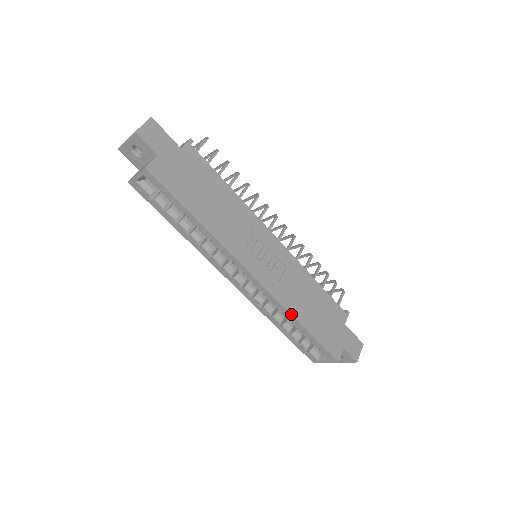
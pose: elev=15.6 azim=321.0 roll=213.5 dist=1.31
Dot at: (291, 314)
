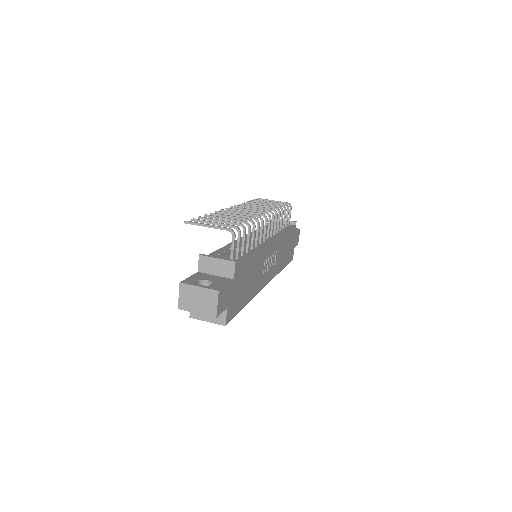
Dot at: (279, 272)
